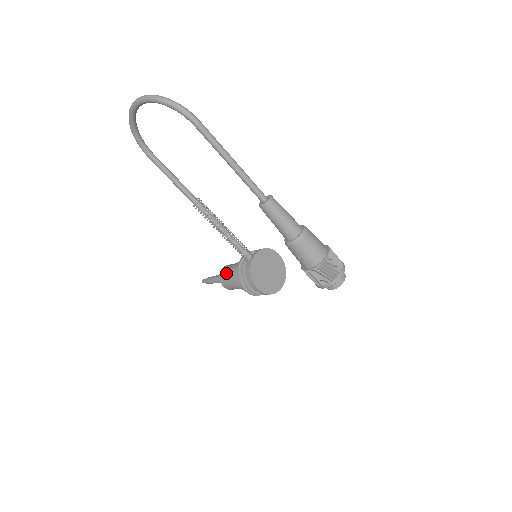
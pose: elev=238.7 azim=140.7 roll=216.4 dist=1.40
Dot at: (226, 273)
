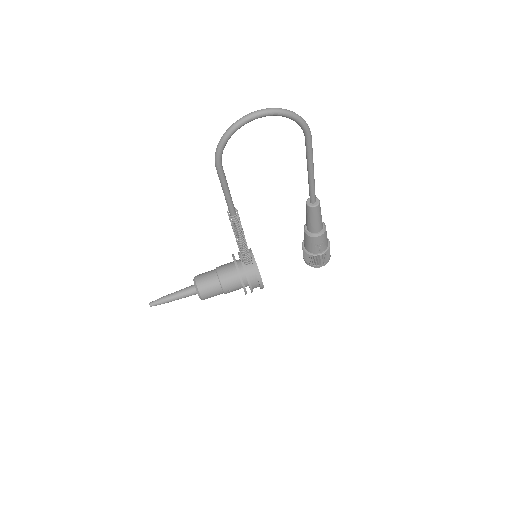
Dot at: (209, 283)
